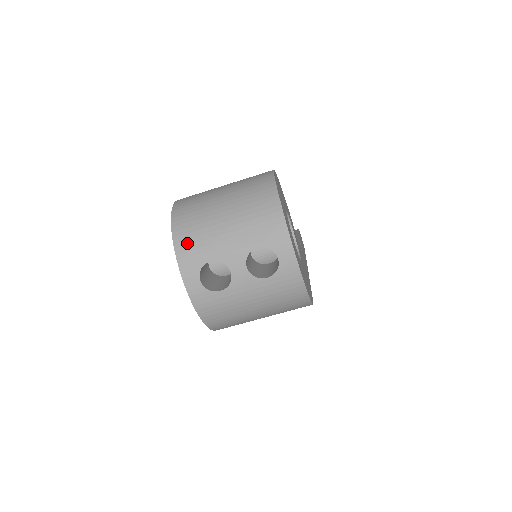
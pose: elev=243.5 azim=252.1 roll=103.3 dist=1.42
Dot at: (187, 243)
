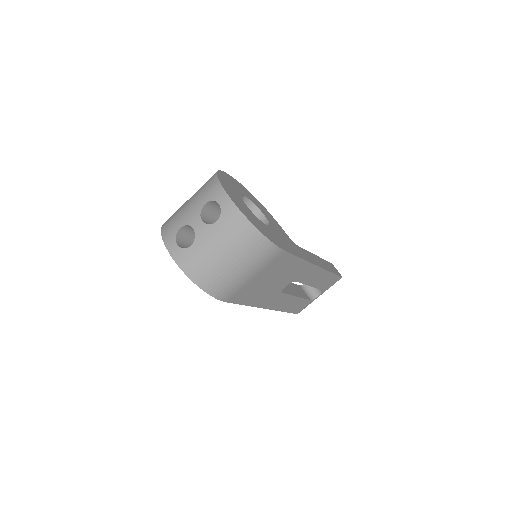
Dot at: (168, 227)
